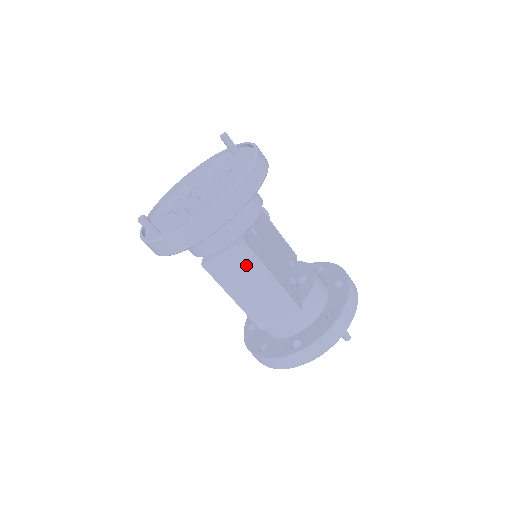
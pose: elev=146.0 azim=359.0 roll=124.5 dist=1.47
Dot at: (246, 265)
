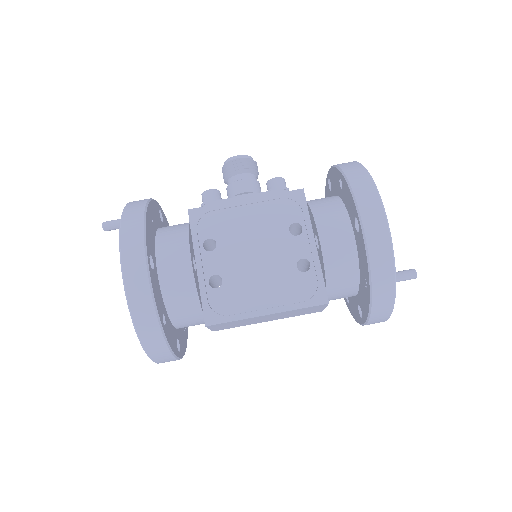
Dot at: (235, 323)
